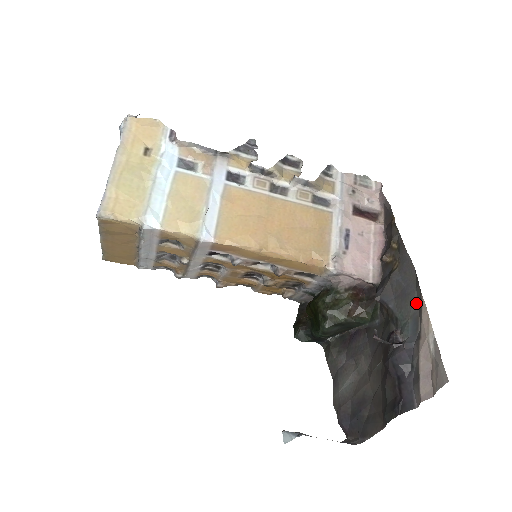
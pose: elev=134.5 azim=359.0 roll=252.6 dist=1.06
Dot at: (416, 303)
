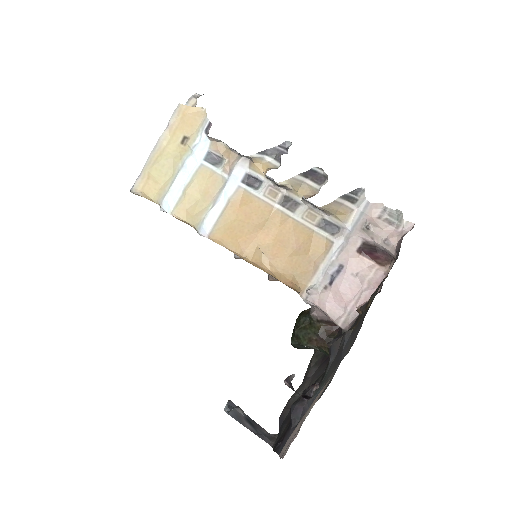
Dot at: (334, 374)
